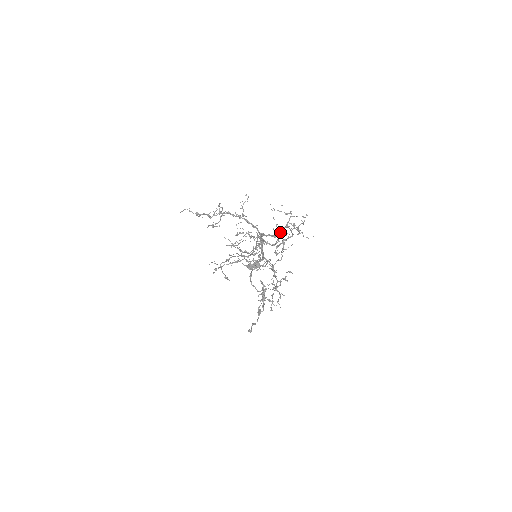
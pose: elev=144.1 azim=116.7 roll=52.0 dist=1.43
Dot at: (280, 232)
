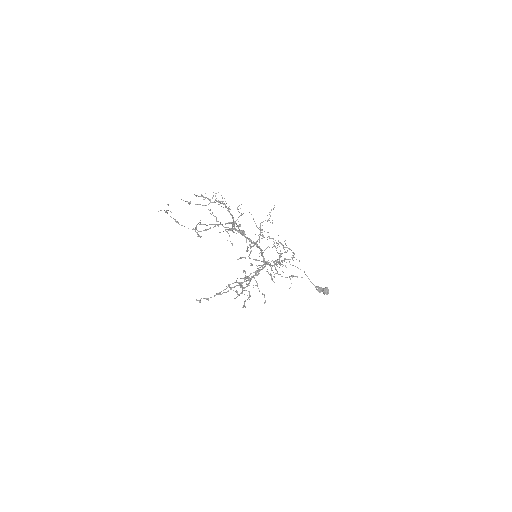
Dot at: (261, 238)
